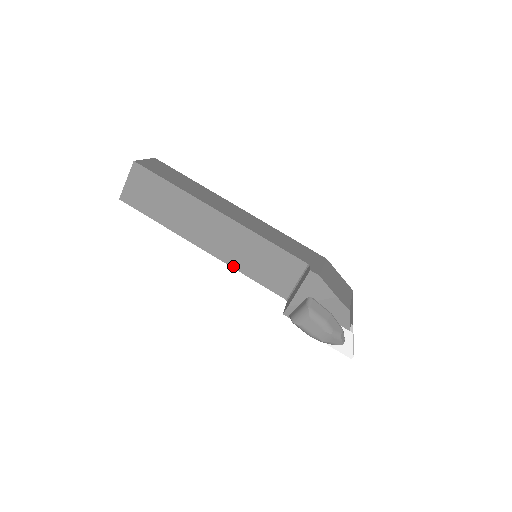
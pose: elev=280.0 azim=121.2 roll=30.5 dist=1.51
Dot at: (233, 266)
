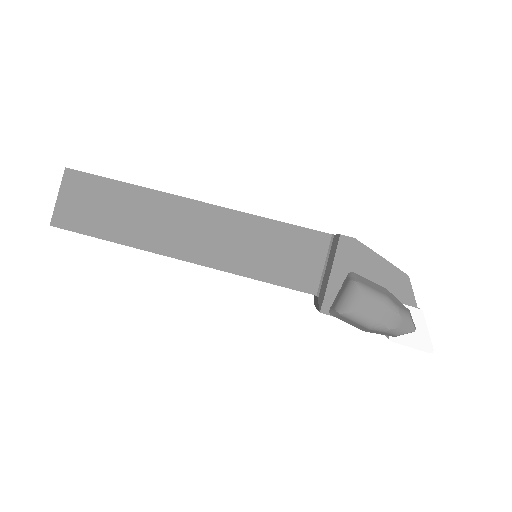
Dot at: (230, 270)
